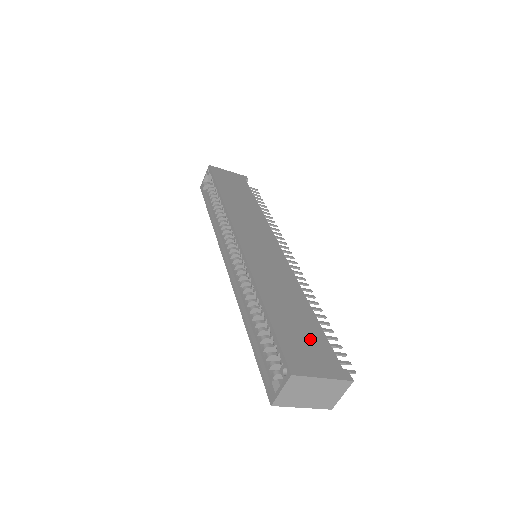
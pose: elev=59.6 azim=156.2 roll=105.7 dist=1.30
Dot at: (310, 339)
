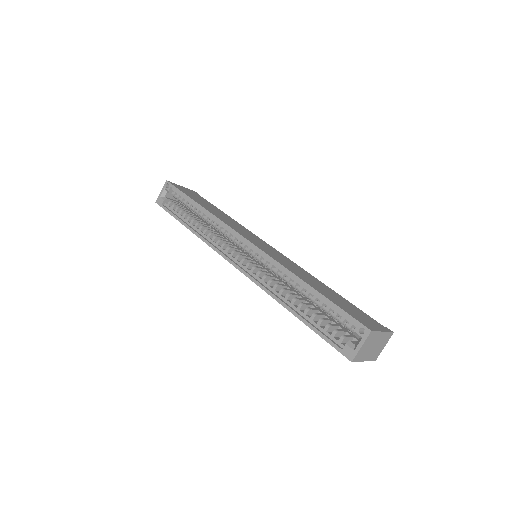
Dot at: (353, 308)
